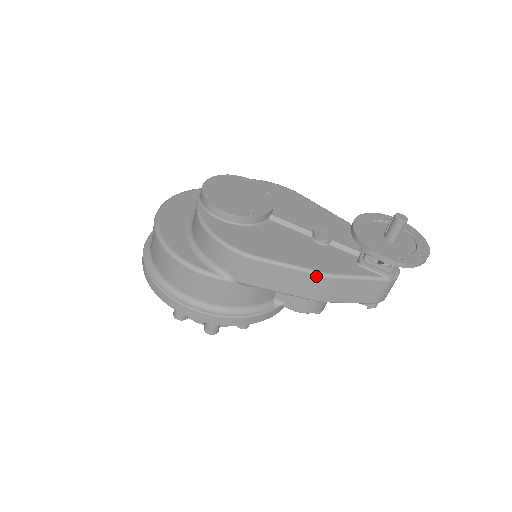
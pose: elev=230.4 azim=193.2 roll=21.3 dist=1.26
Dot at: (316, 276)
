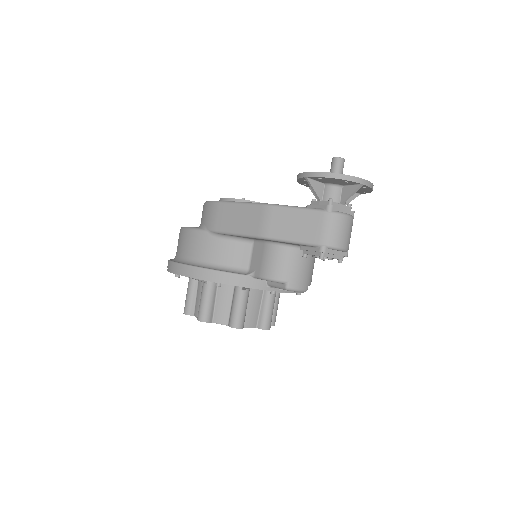
Dot at: (258, 207)
